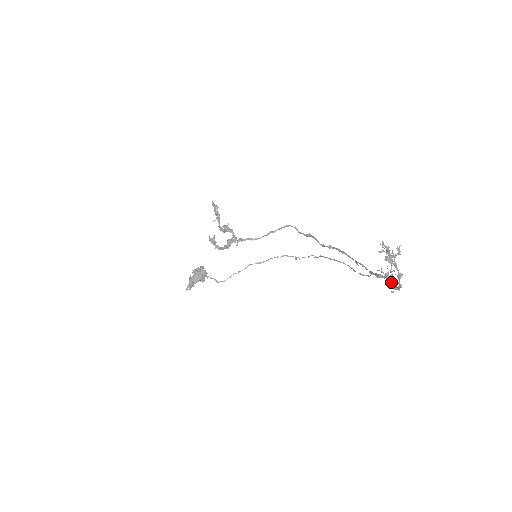
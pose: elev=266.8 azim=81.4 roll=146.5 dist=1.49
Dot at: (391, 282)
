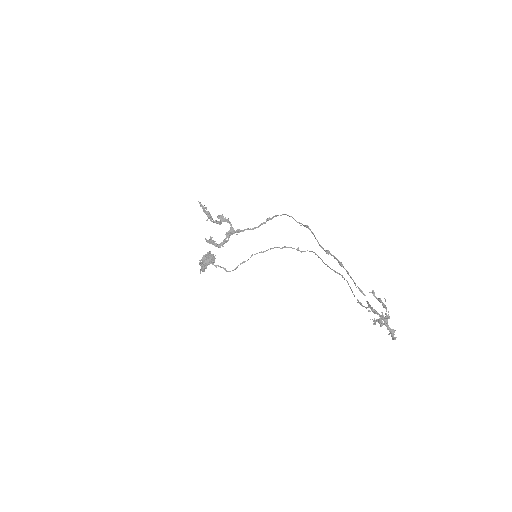
Dot at: occluded
